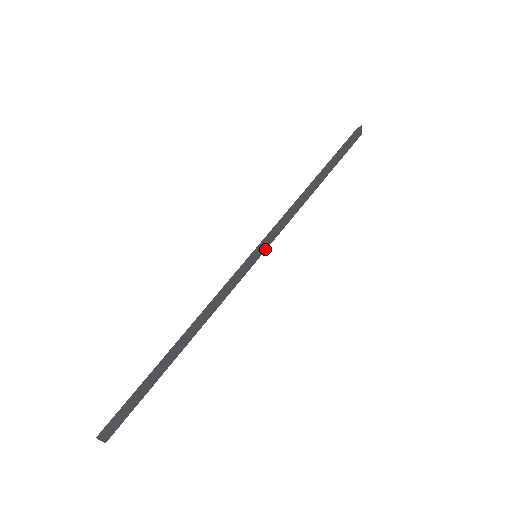
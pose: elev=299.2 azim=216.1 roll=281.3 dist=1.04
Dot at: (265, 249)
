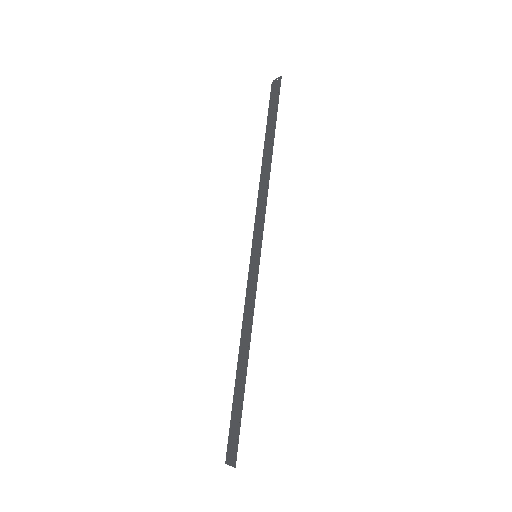
Dot at: (254, 243)
